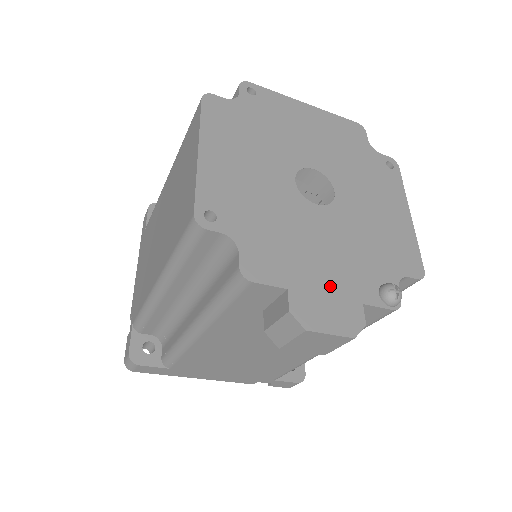
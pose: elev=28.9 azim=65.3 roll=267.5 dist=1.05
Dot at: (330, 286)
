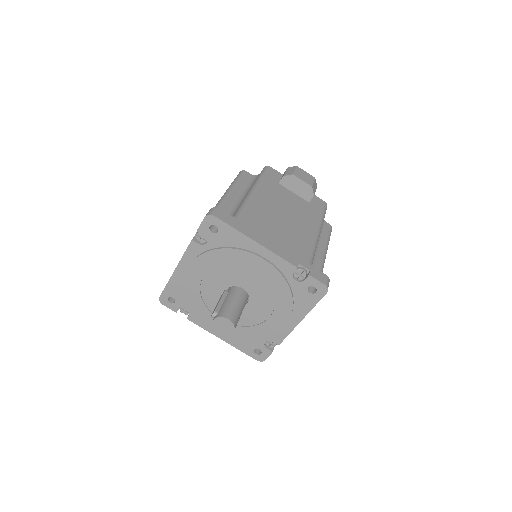
Dot at: occluded
